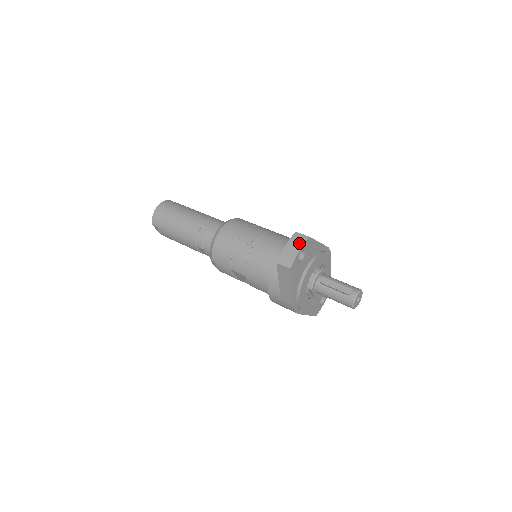
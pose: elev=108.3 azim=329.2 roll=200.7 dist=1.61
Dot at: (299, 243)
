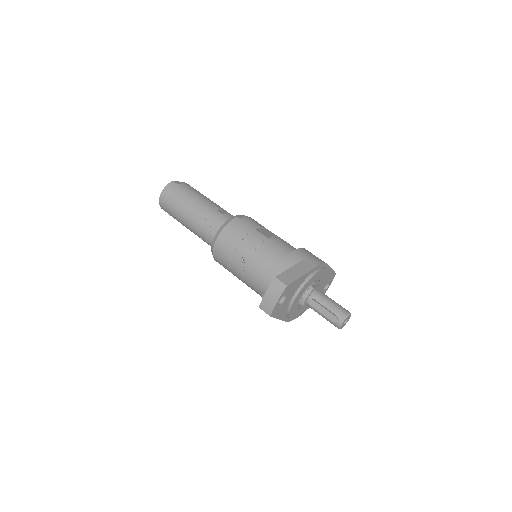
Dot at: (277, 293)
